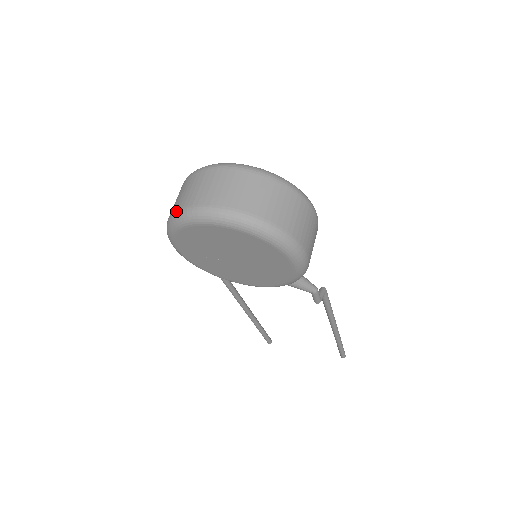
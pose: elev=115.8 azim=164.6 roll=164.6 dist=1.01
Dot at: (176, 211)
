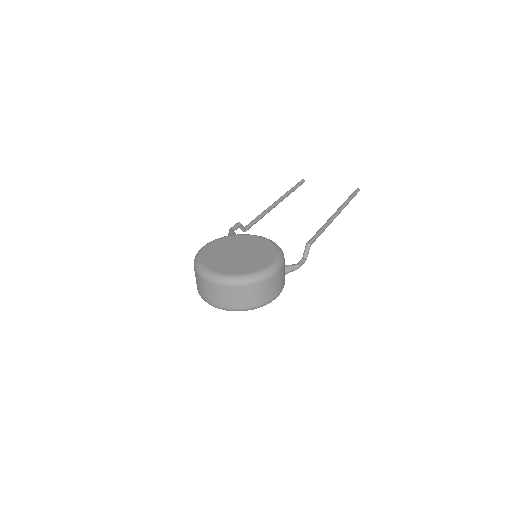
Dot at: (199, 294)
